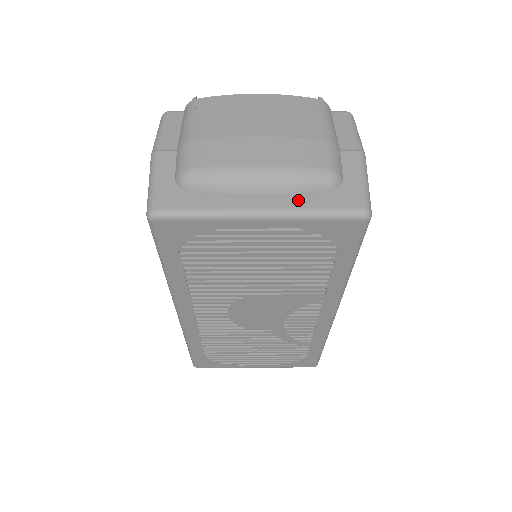
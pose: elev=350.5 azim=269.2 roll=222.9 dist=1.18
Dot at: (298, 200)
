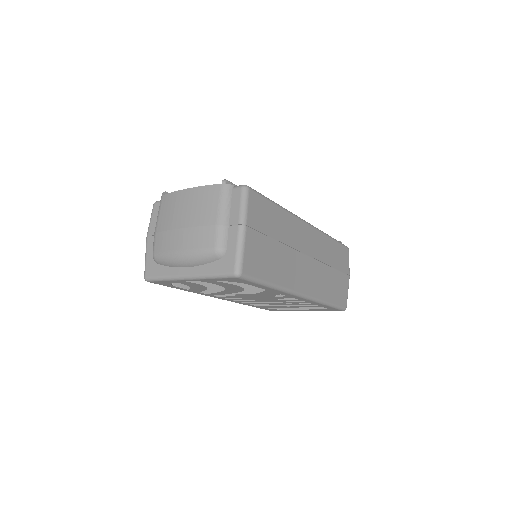
Dot at: (203, 267)
